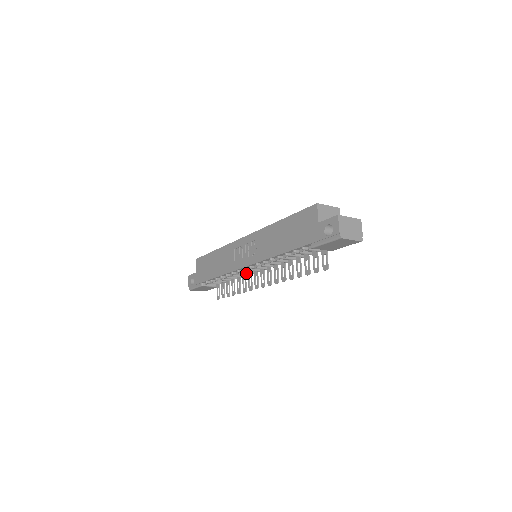
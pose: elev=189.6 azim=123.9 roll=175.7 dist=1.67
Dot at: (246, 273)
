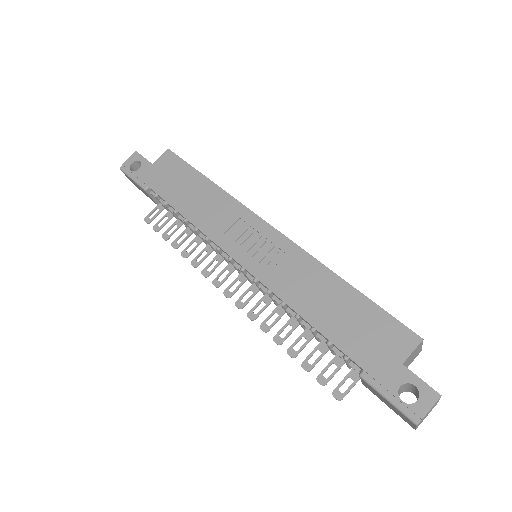
Dot at: occluded
